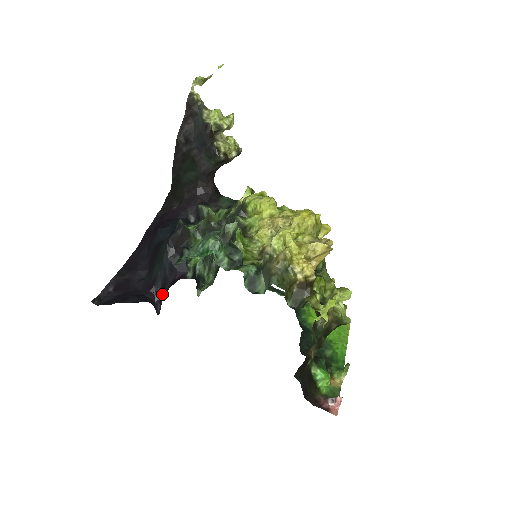
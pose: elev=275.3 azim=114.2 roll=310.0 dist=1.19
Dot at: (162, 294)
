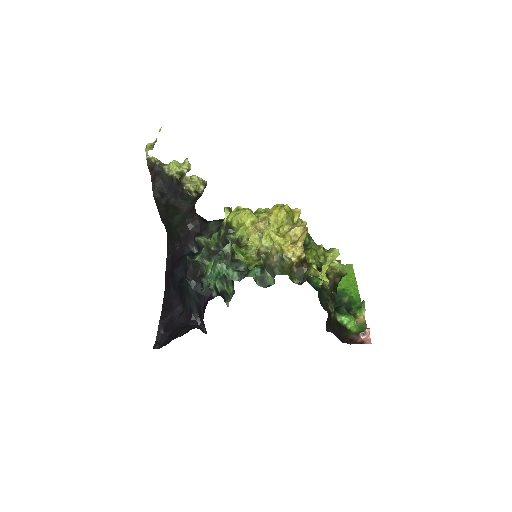
Dot at: (201, 318)
